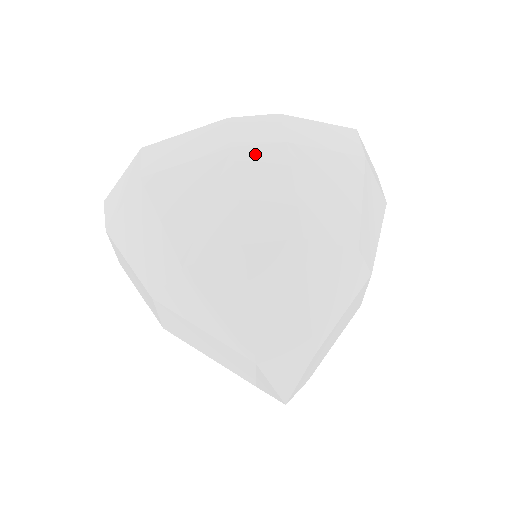
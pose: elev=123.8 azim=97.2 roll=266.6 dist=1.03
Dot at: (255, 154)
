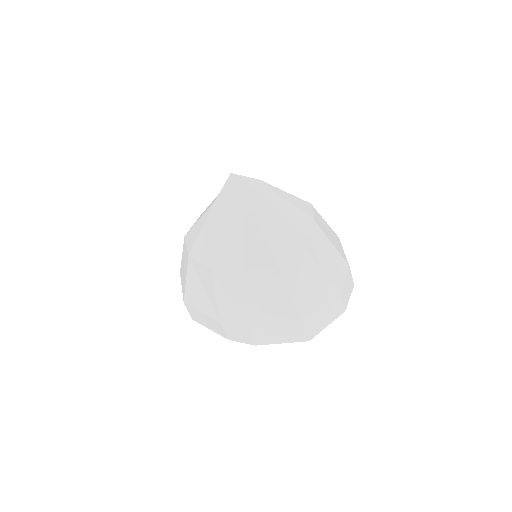
Dot at: occluded
